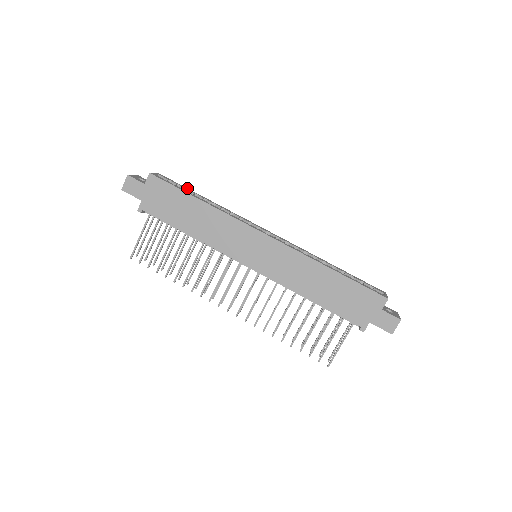
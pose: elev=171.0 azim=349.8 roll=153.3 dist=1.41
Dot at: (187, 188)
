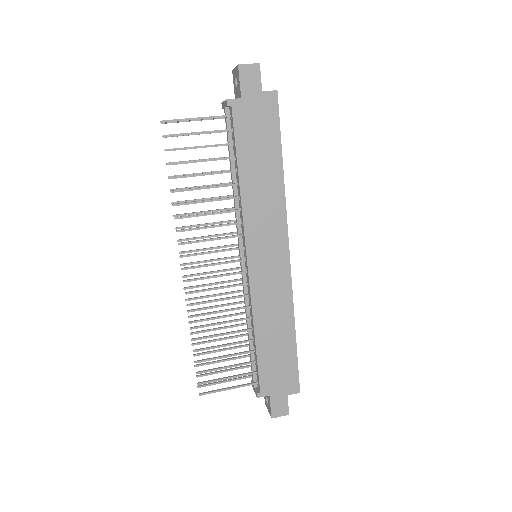
Dot at: occluded
